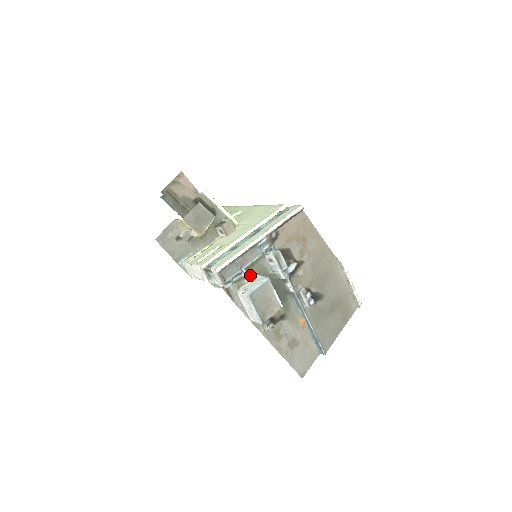
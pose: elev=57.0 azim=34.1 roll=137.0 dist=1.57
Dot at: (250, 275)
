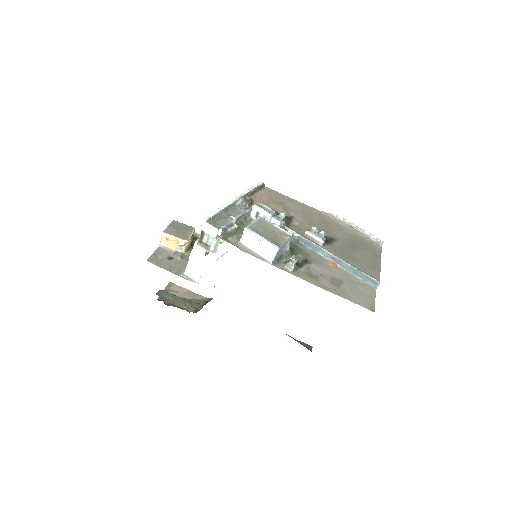
Dot at: occluded
